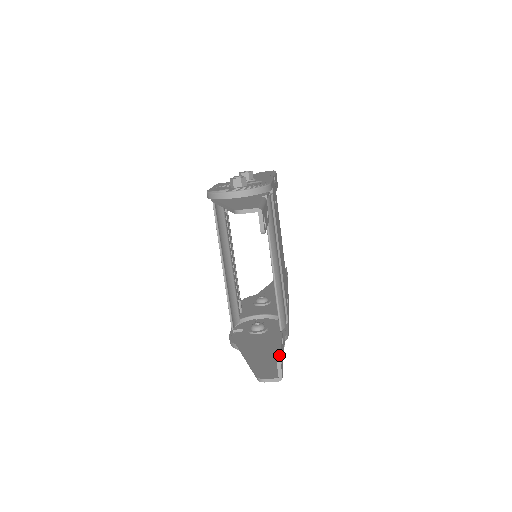
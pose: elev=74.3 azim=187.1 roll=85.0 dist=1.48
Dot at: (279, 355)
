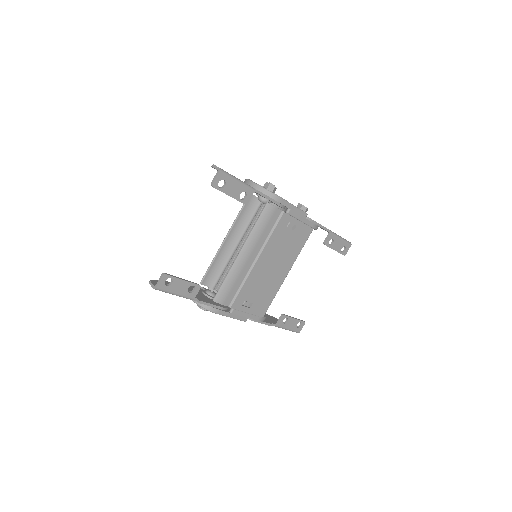
Dot at: (168, 274)
